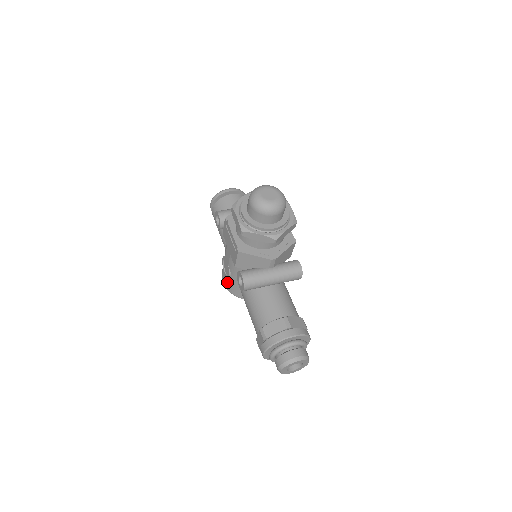
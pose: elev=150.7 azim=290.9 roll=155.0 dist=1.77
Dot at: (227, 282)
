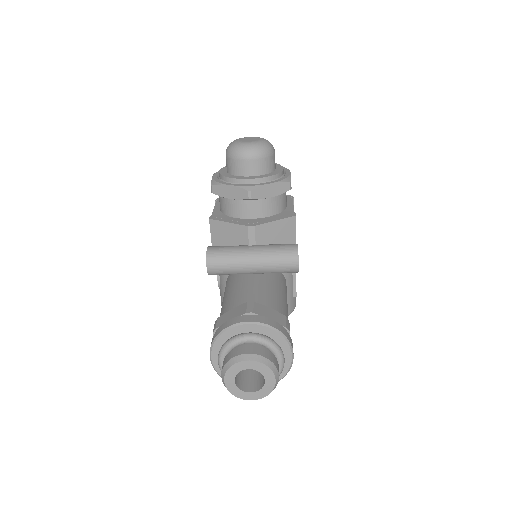
Dot at: occluded
